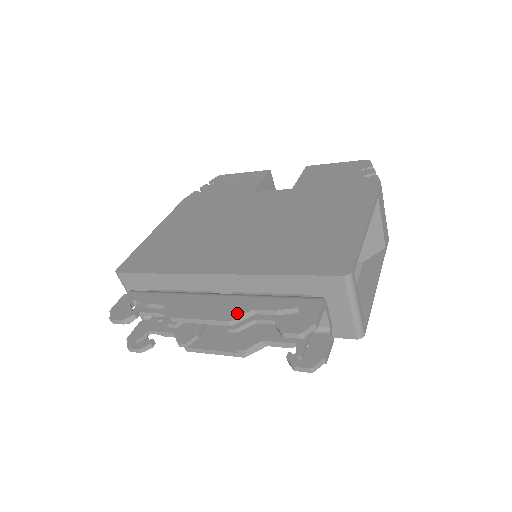
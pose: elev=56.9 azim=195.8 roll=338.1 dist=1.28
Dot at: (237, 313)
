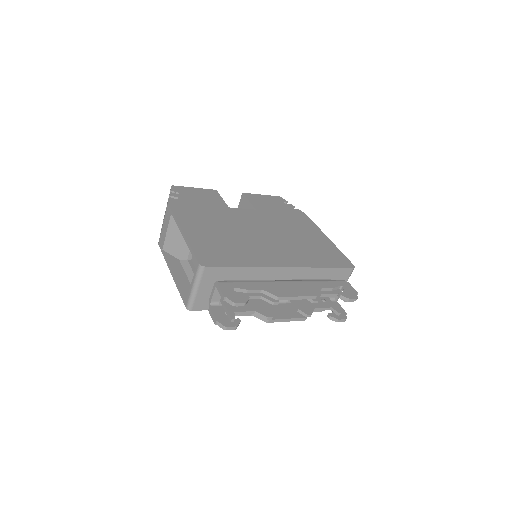
Dot at: (316, 291)
